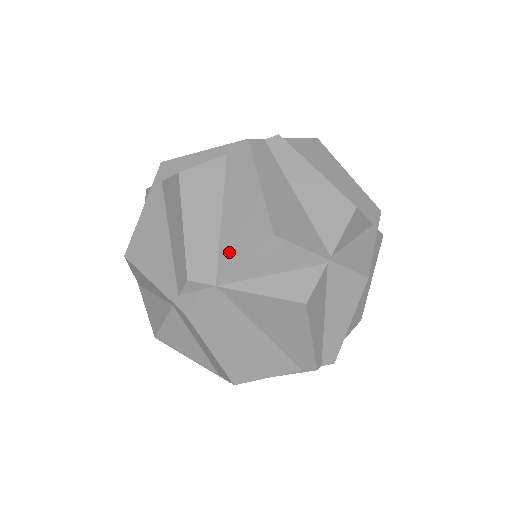
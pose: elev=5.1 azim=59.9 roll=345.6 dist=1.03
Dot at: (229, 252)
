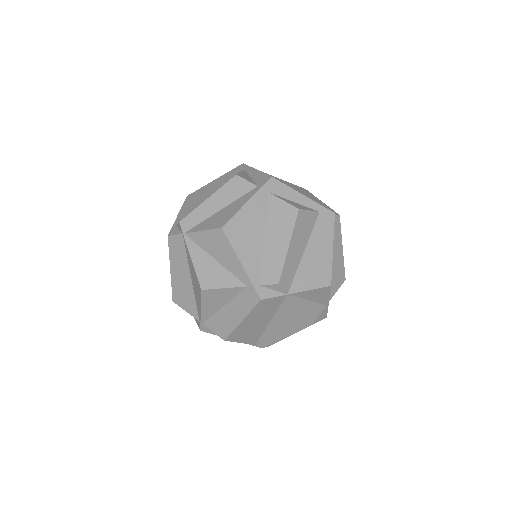
Dot at: (302, 278)
